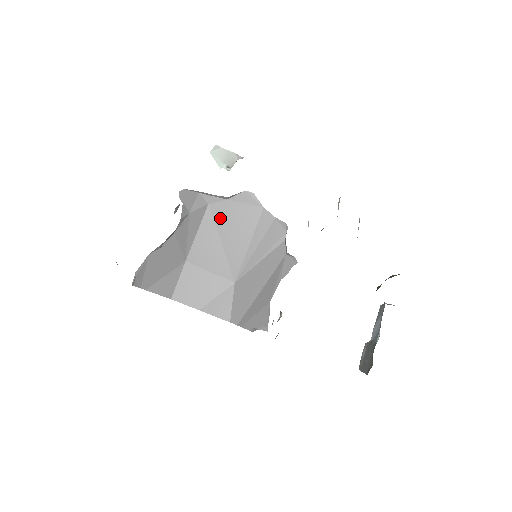
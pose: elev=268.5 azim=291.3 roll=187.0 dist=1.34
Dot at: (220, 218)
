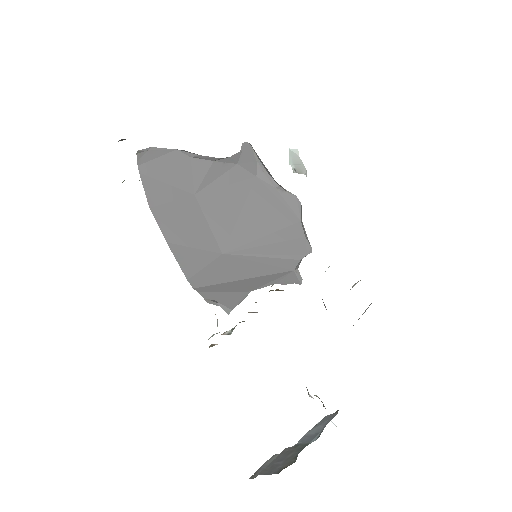
Dot at: (257, 194)
